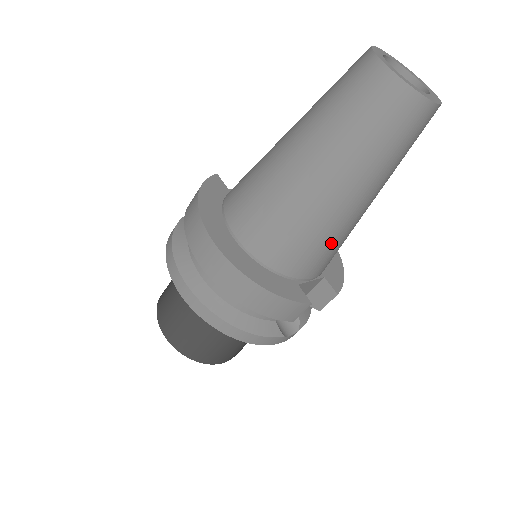
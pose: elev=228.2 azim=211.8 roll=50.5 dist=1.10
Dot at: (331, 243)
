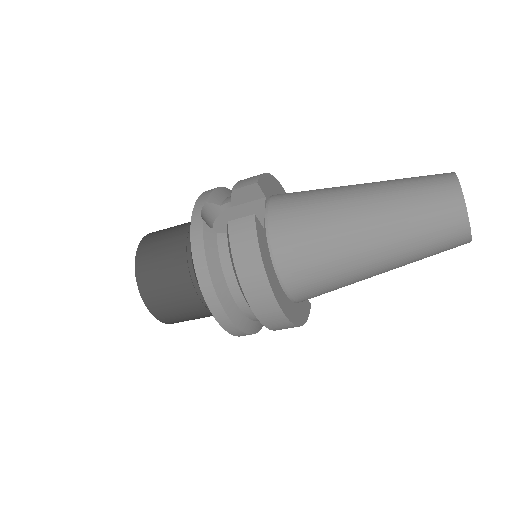
Dot at: occluded
